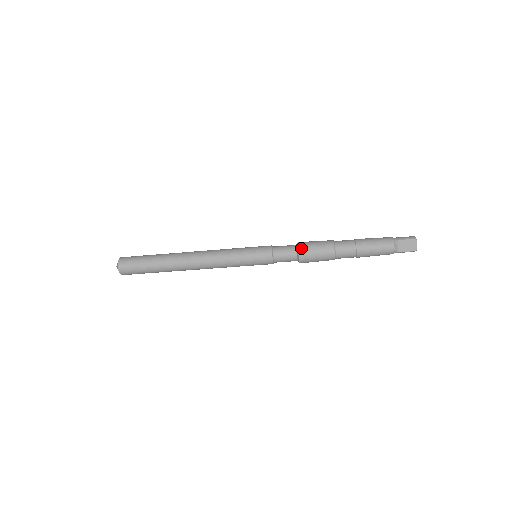
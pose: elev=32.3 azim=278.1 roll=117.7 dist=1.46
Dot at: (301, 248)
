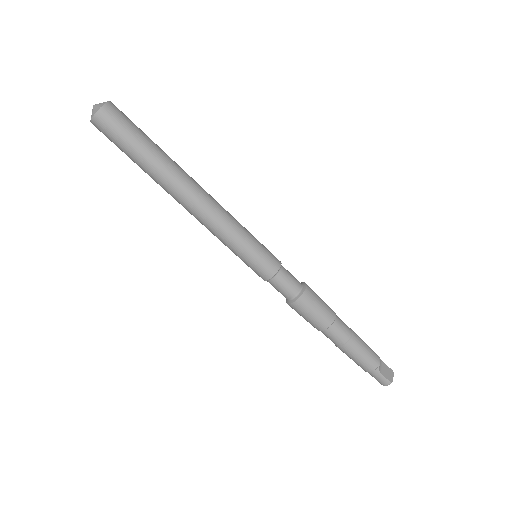
Dot at: occluded
